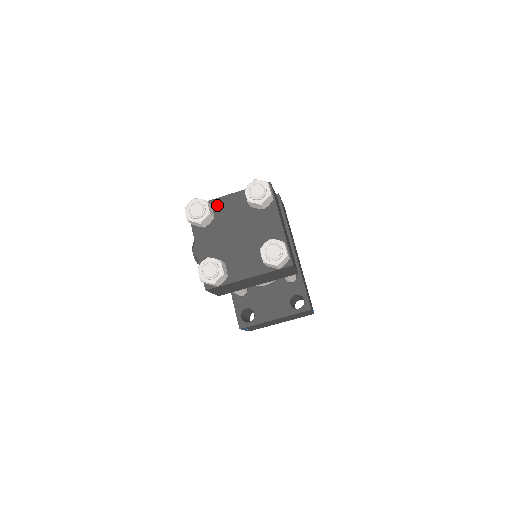
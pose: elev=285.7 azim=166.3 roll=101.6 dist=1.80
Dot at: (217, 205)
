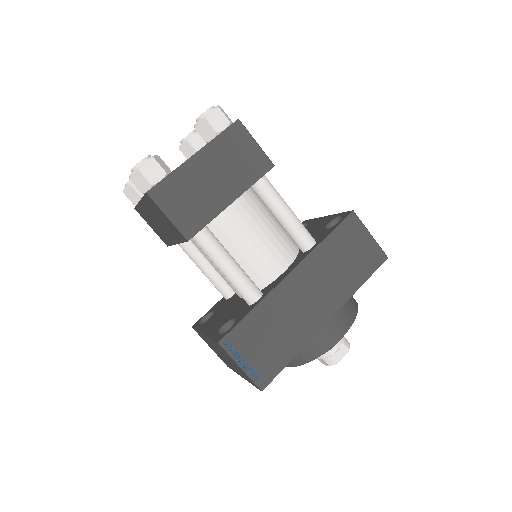
Dot at: occluded
